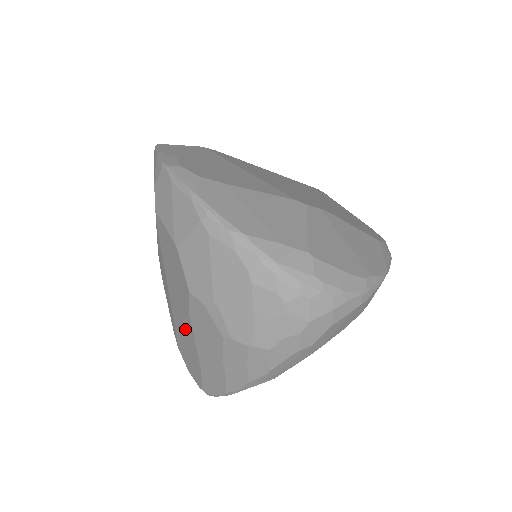
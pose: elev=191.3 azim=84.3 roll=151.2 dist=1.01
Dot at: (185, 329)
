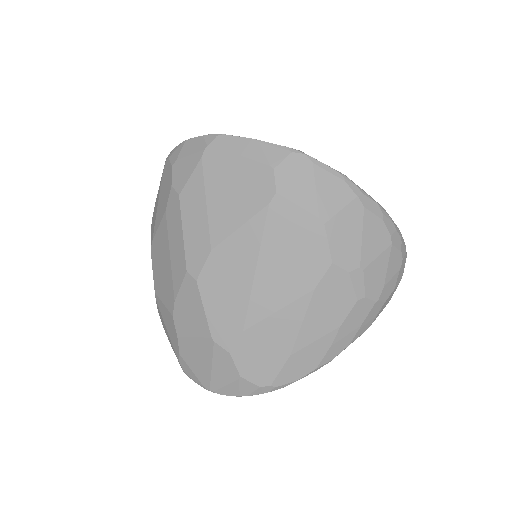
Dot at: (284, 314)
